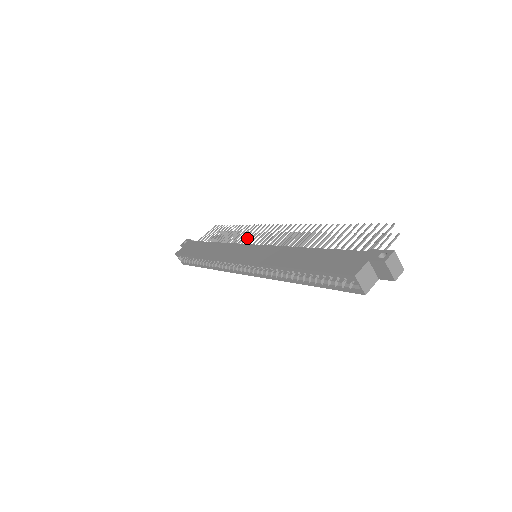
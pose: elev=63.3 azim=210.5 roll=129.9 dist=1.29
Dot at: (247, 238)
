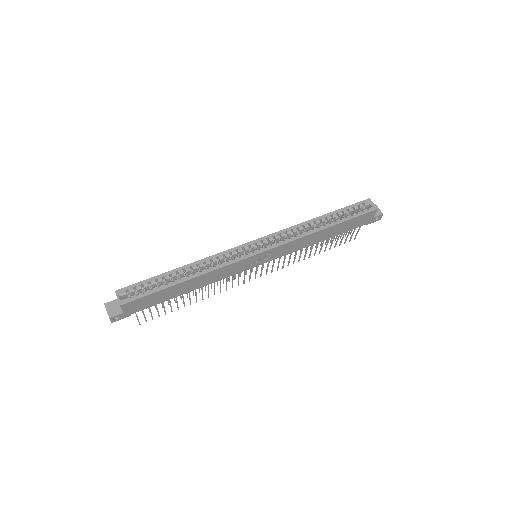
Dot at: occluded
